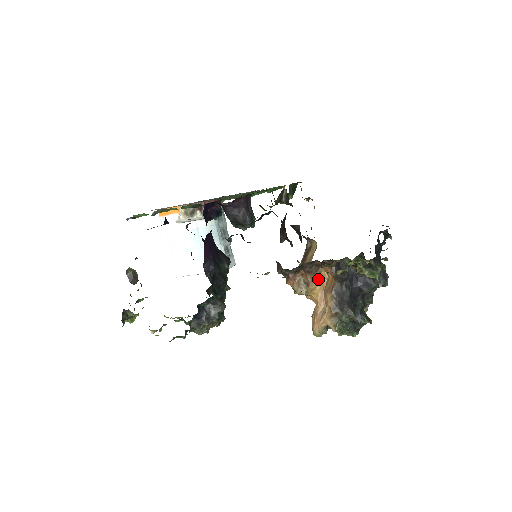
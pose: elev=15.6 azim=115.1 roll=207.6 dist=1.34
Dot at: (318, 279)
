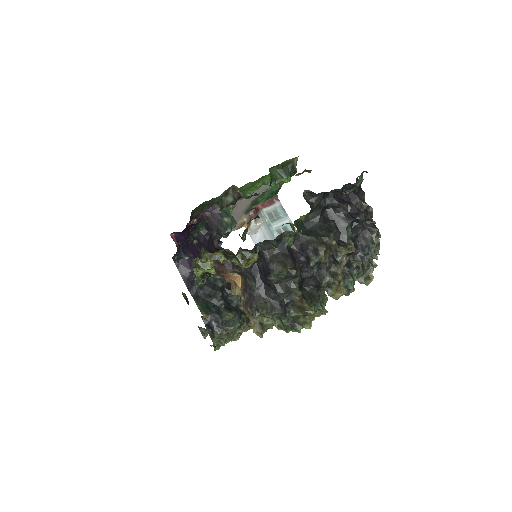
Dot at: occluded
